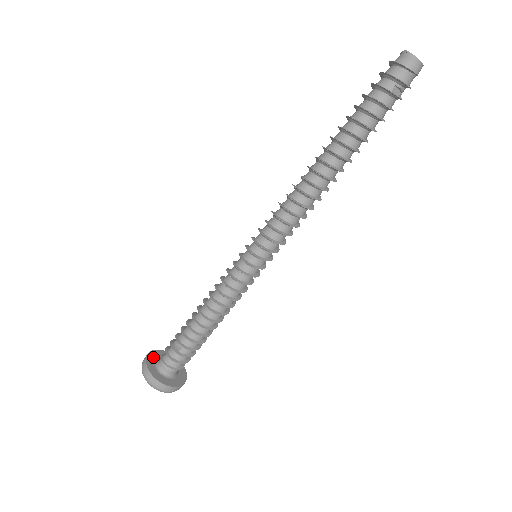
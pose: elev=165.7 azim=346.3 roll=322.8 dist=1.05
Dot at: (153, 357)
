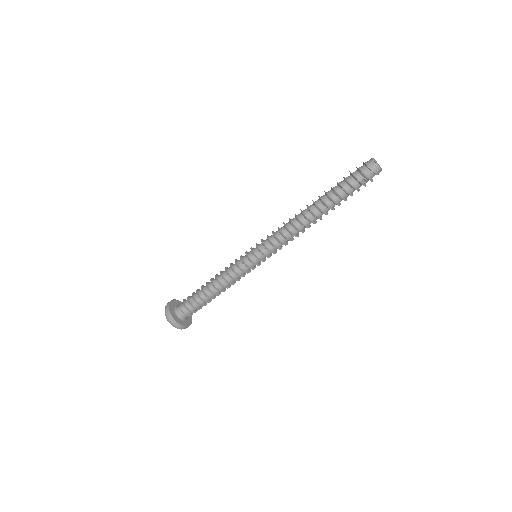
Dot at: (173, 305)
